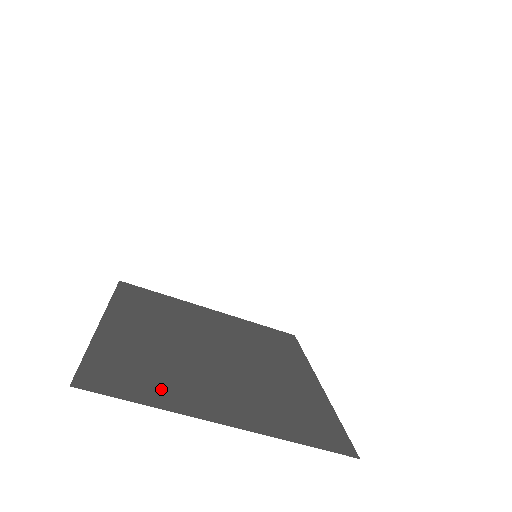
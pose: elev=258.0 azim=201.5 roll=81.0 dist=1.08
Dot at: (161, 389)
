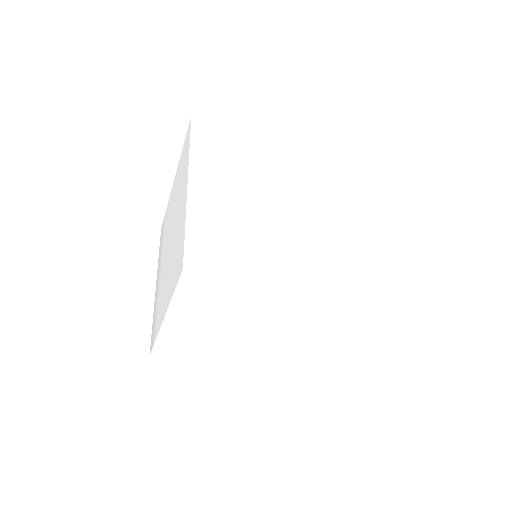
Dot at: occluded
